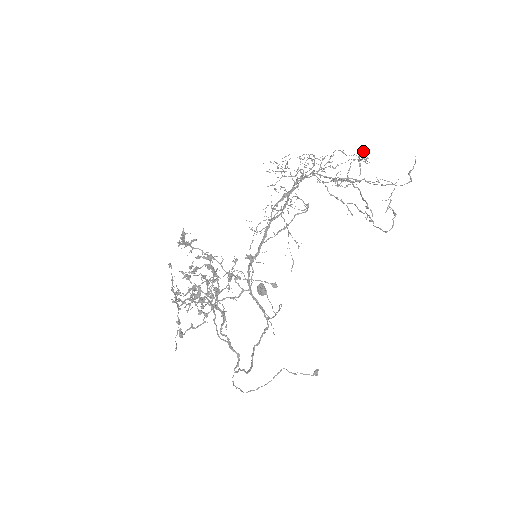
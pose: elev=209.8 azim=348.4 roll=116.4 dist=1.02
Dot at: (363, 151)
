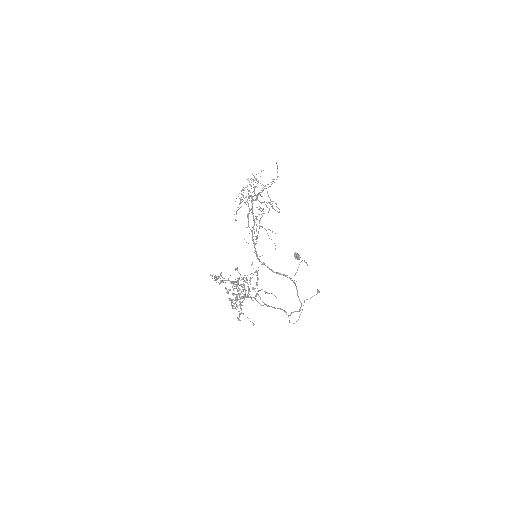
Dot at: occluded
